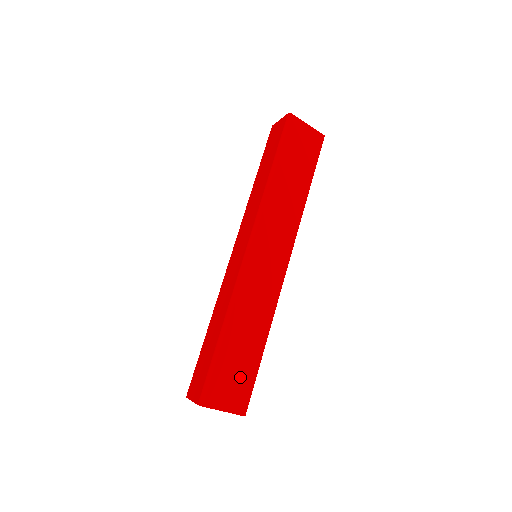
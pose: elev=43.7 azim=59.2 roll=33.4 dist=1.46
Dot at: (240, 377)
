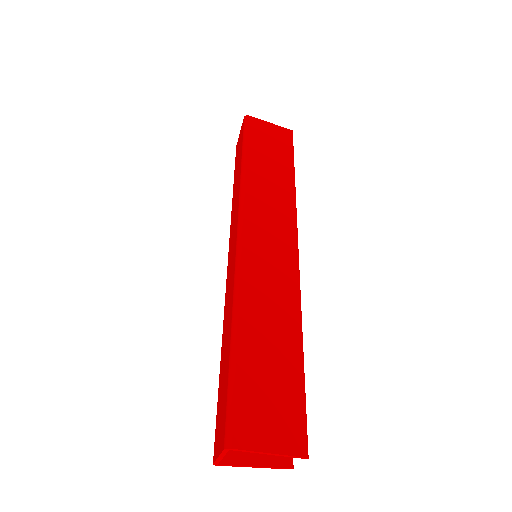
Dot at: (279, 397)
